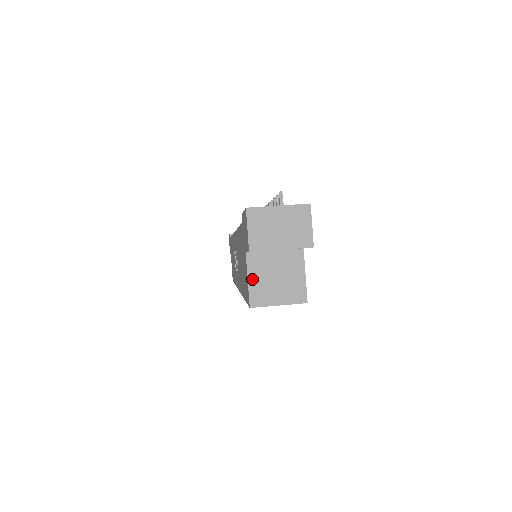
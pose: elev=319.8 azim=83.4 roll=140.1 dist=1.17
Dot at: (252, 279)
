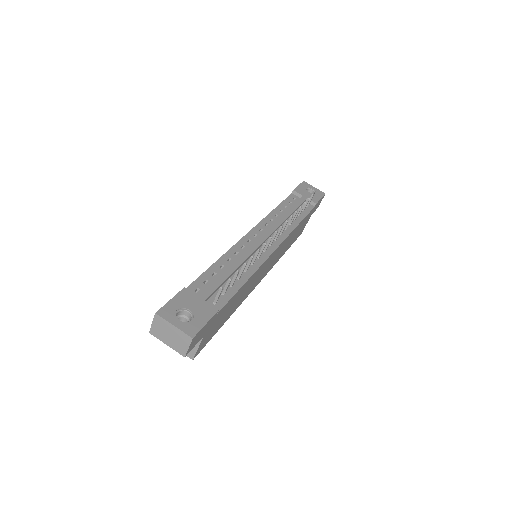
Dot at: occluded
